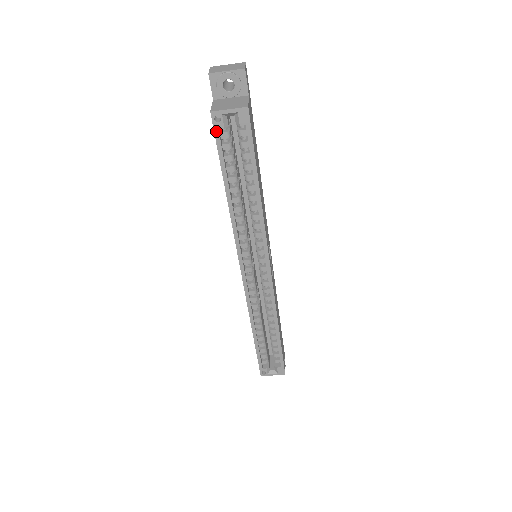
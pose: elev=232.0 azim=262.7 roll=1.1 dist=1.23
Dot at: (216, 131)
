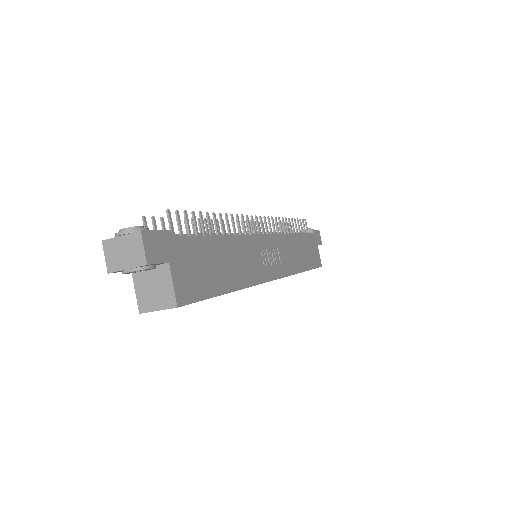
Dot at: occluded
